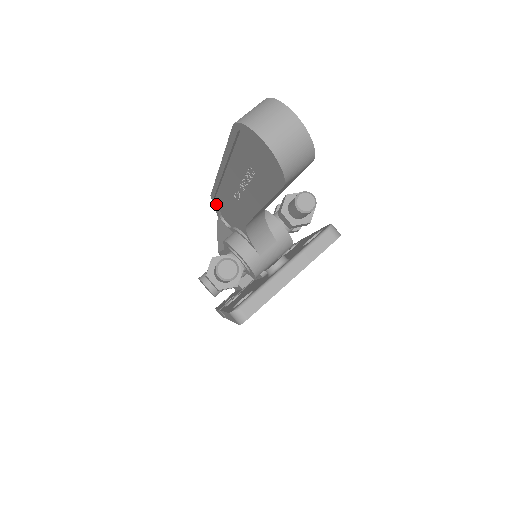
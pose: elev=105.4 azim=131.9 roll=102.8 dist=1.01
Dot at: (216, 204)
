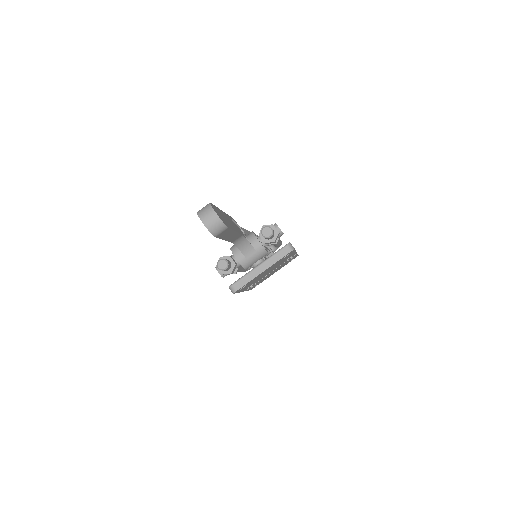
Dot at: occluded
